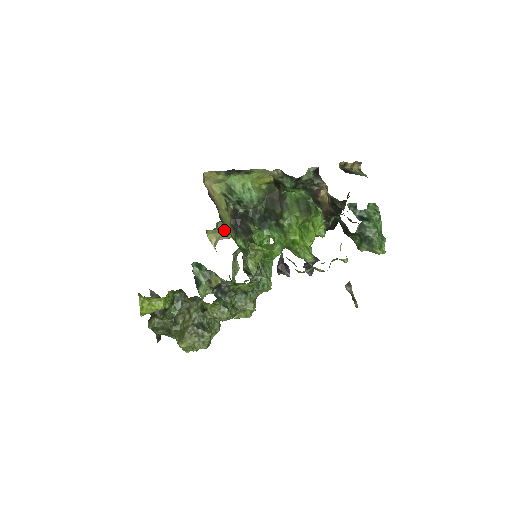
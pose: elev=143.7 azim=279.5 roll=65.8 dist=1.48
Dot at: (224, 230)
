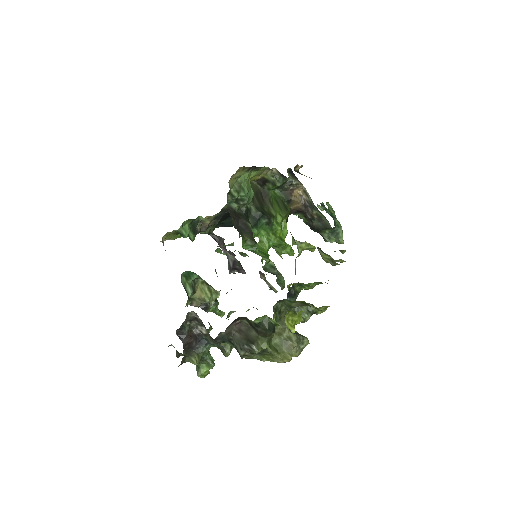
Dot at: (186, 231)
